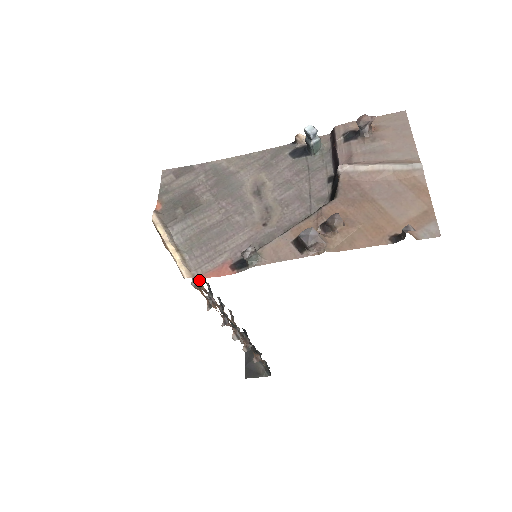
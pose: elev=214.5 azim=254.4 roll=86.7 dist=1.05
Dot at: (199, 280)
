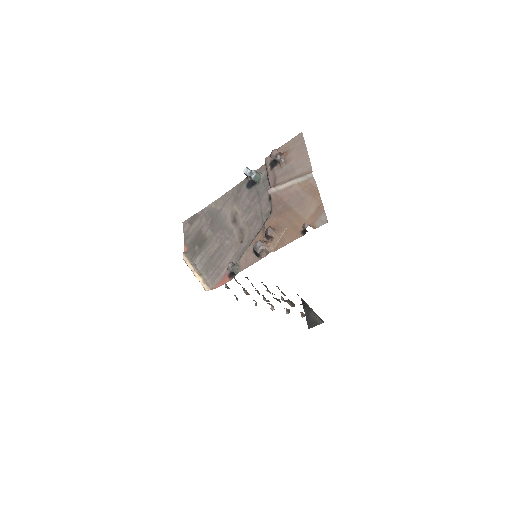
Dot at: (235, 279)
